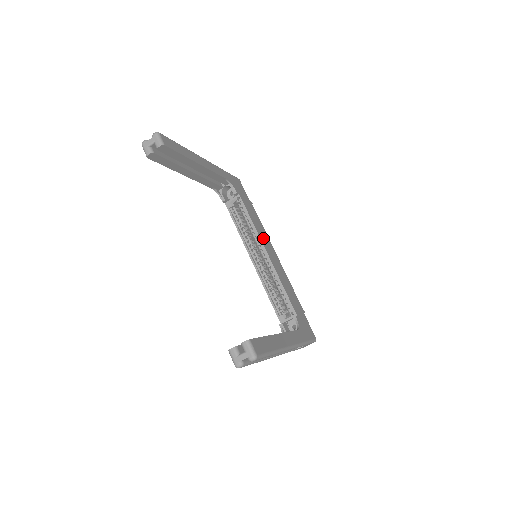
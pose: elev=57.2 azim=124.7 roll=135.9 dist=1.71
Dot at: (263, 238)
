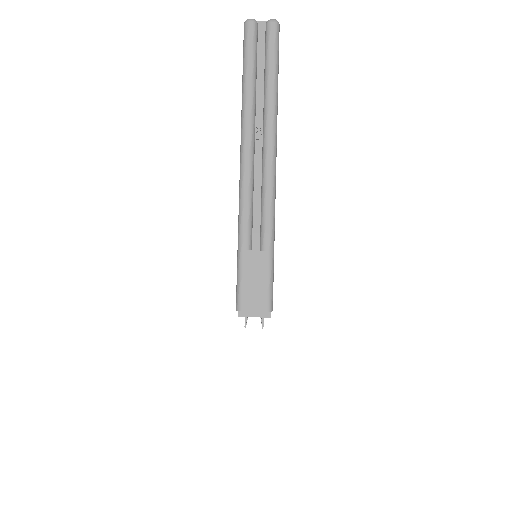
Dot at: occluded
